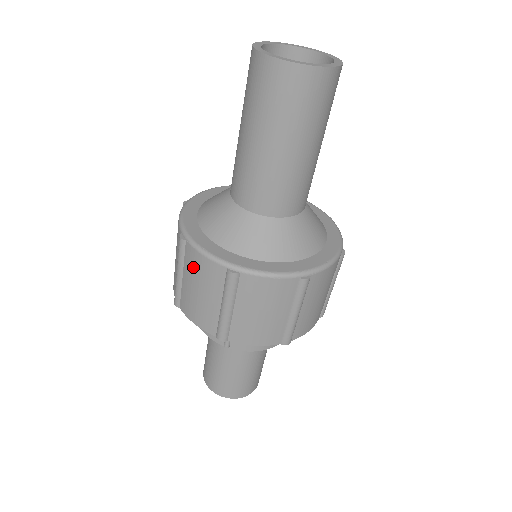
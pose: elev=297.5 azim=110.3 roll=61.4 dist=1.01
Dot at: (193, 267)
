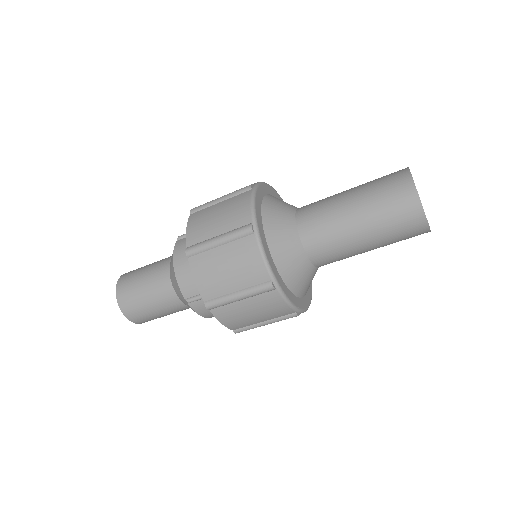
Dot at: (242, 254)
